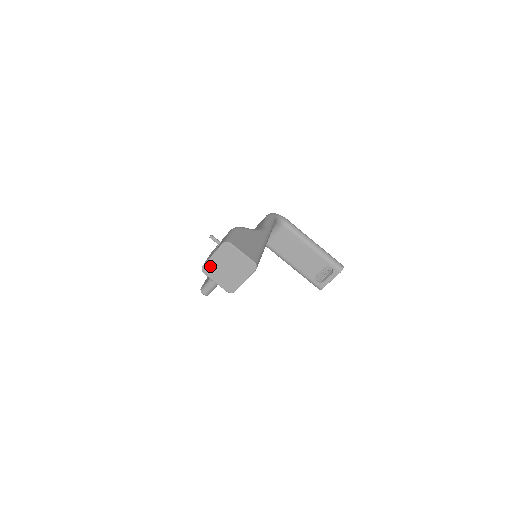
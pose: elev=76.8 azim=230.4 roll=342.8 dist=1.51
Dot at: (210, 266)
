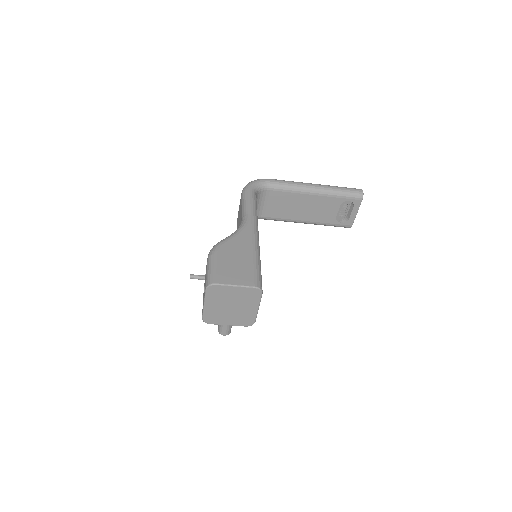
Dot at: (210, 315)
